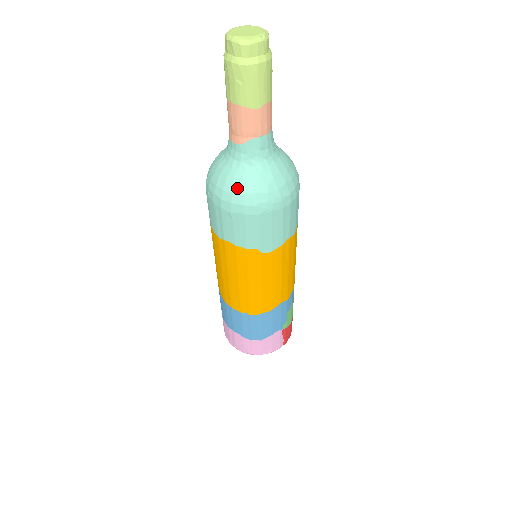
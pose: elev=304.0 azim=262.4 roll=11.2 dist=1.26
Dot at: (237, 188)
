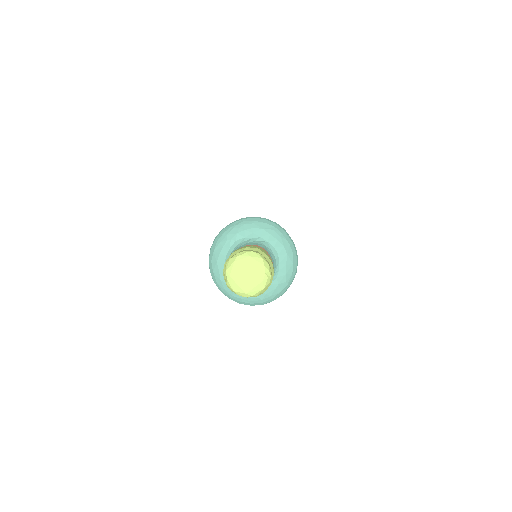
Dot at: (264, 299)
